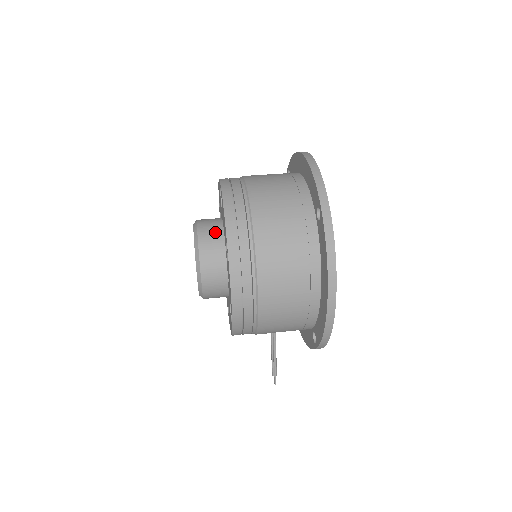
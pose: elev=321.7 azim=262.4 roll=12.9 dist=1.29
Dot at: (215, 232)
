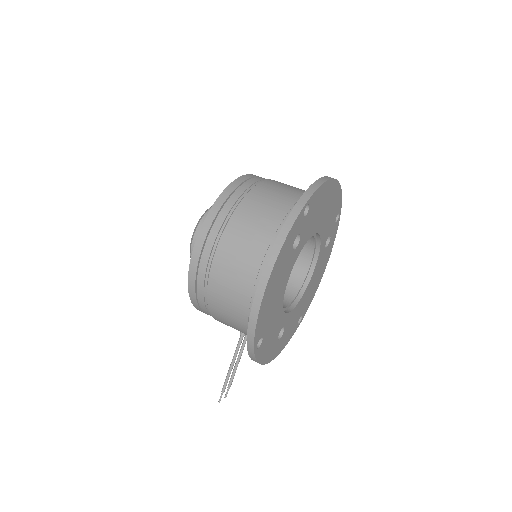
Dot at: occluded
